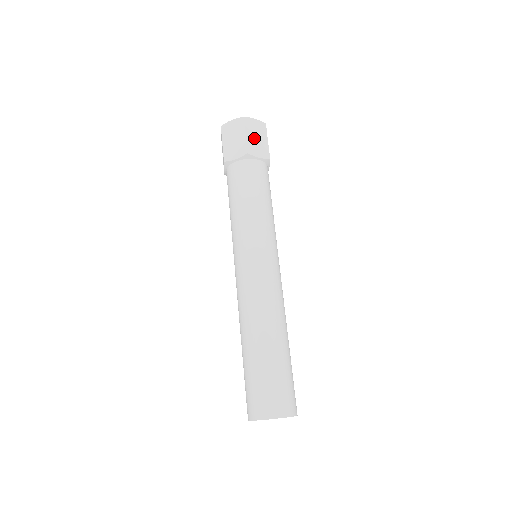
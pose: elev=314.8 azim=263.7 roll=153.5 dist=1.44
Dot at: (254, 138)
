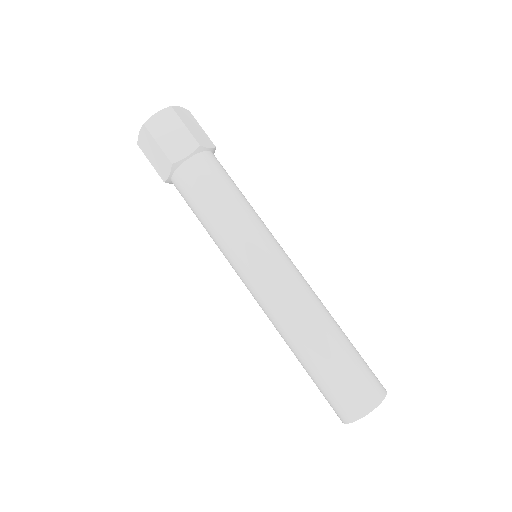
Dot at: (192, 128)
